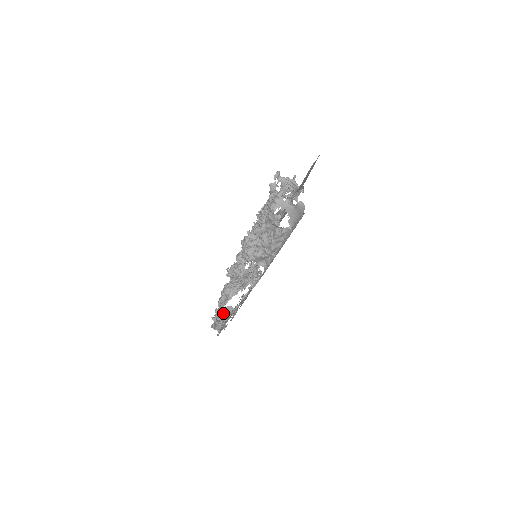
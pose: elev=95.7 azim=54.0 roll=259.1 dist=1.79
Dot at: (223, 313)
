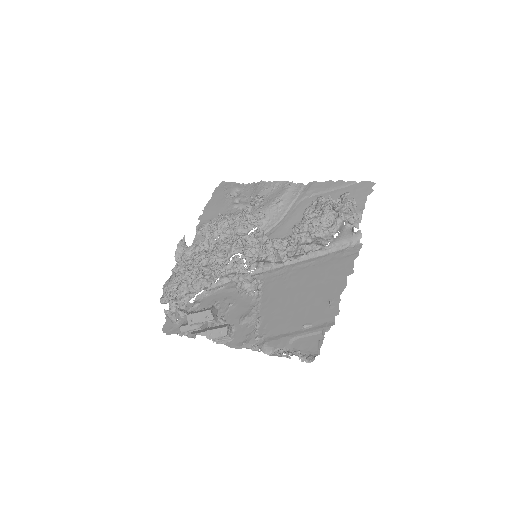
Dot at: (212, 317)
